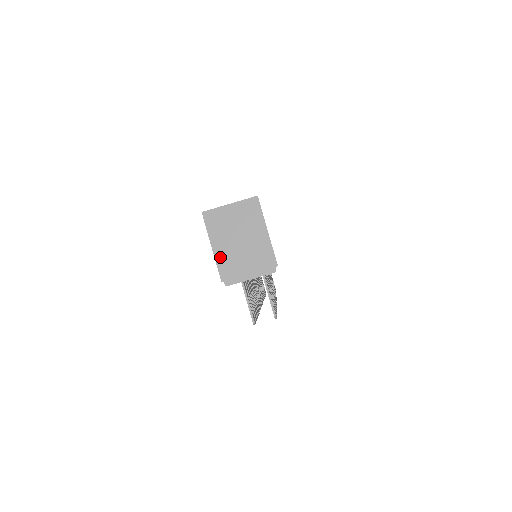
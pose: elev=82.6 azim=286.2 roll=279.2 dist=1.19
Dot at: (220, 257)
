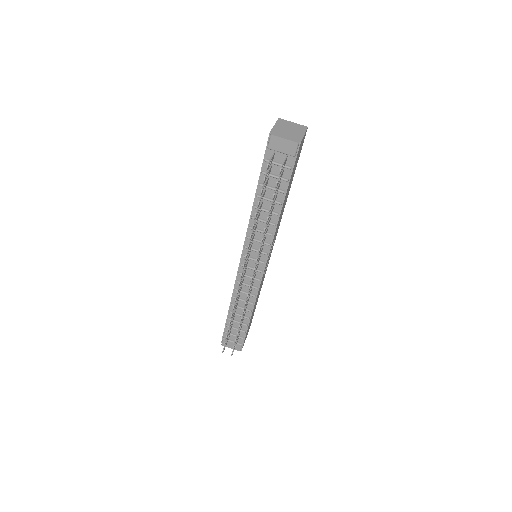
Dot at: (276, 128)
